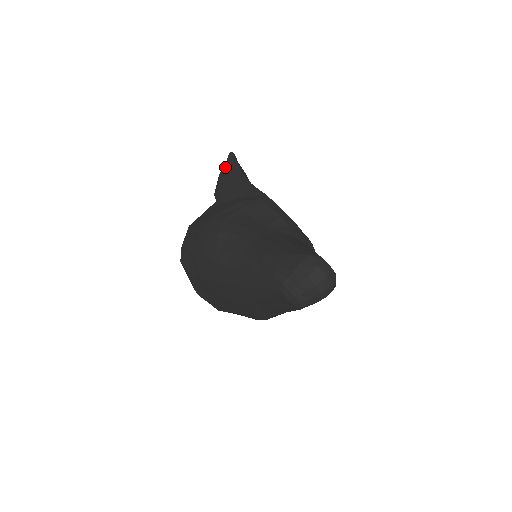
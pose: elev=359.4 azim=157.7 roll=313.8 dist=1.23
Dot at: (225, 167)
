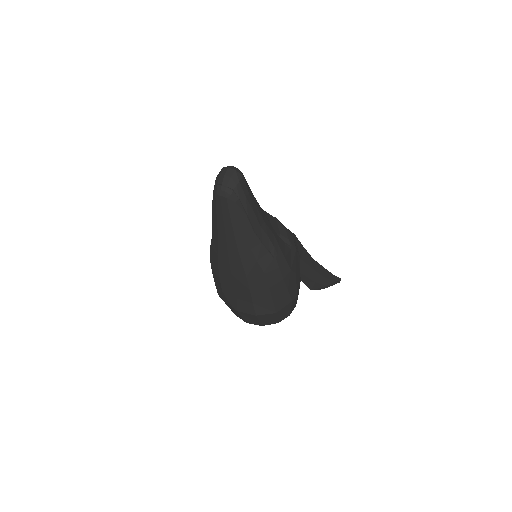
Dot at: occluded
